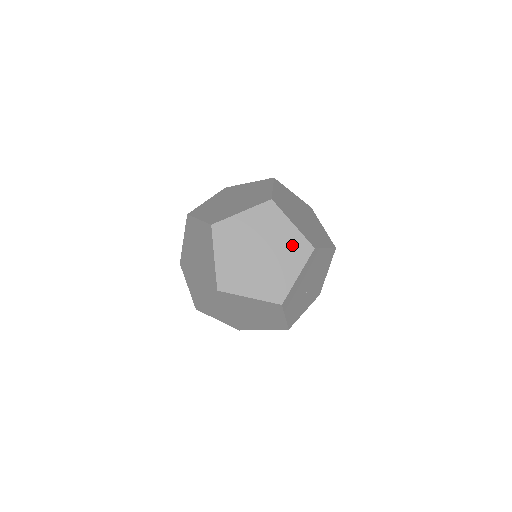
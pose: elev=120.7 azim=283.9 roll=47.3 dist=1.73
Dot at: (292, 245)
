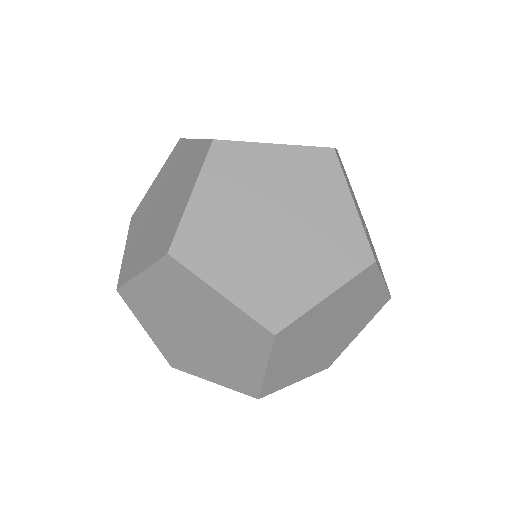
Dot at: occluded
